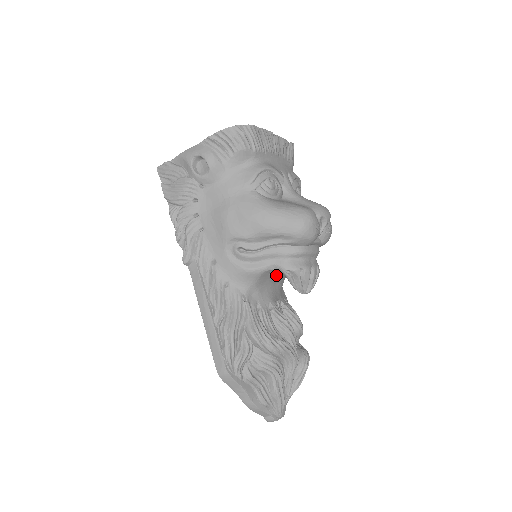
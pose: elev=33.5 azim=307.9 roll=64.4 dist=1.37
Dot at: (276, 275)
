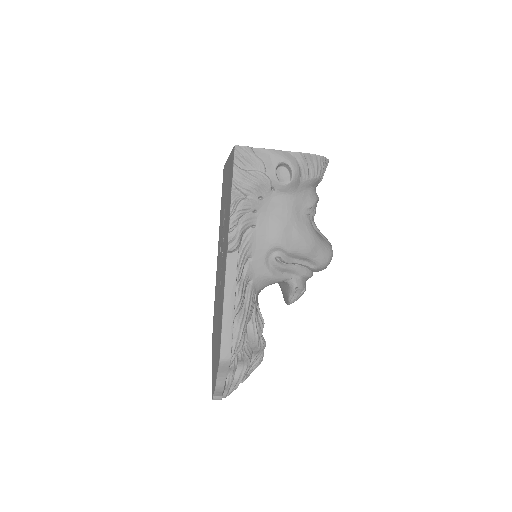
Dot at: occluded
